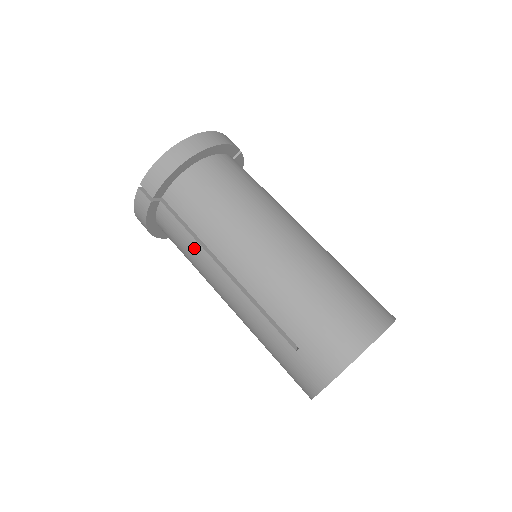
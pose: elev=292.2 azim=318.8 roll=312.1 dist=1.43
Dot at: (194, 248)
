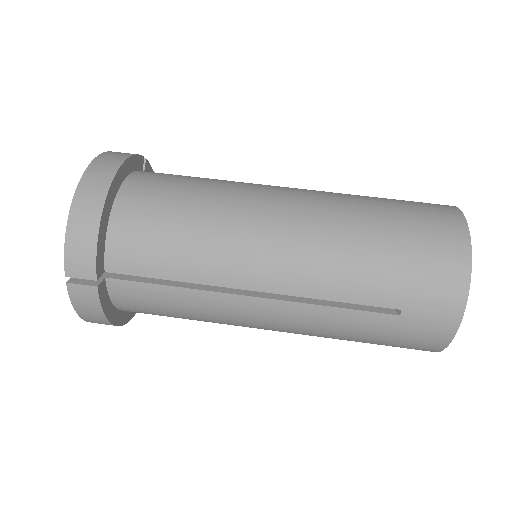
Dot at: (191, 299)
